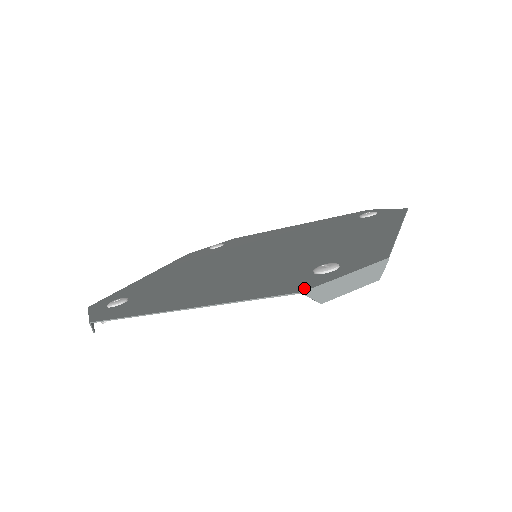
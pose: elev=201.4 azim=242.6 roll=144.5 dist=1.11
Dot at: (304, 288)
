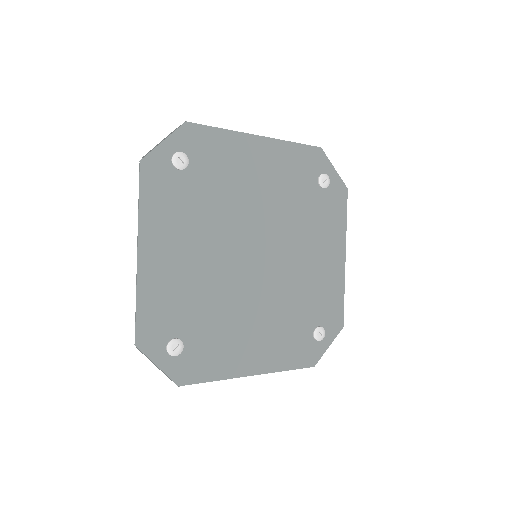
Dot at: (314, 362)
